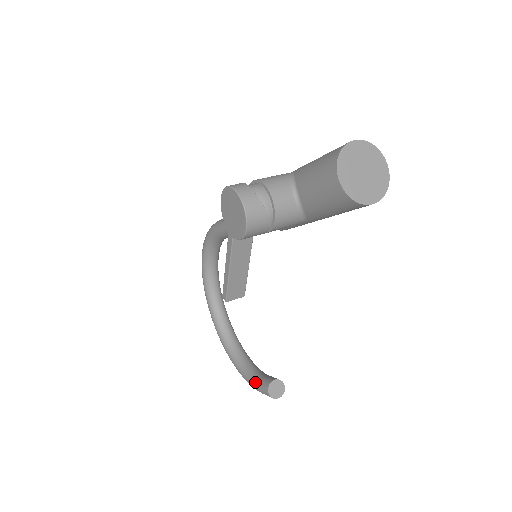
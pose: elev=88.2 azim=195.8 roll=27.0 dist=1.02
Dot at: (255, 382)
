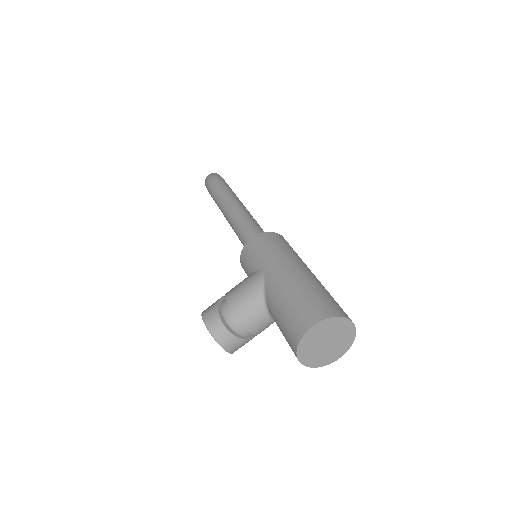
Dot at: occluded
